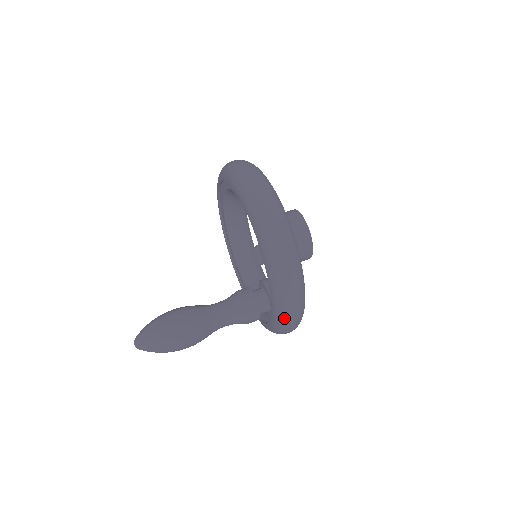
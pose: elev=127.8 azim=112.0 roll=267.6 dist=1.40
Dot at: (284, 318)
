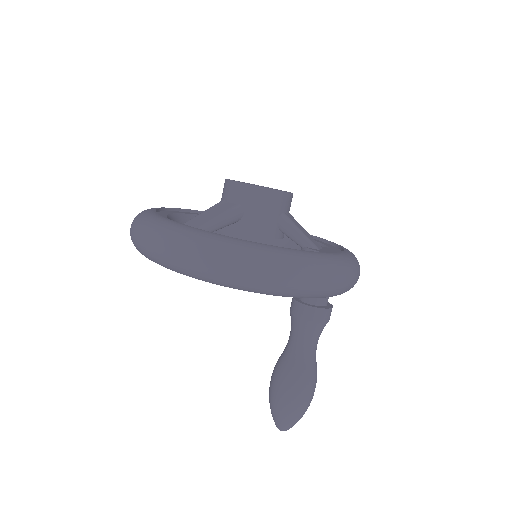
Dot at: occluded
